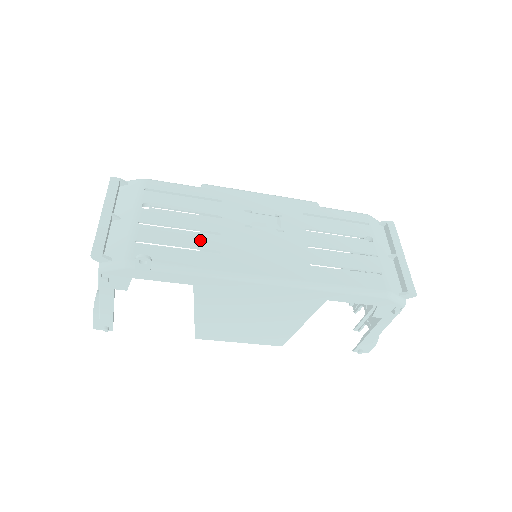
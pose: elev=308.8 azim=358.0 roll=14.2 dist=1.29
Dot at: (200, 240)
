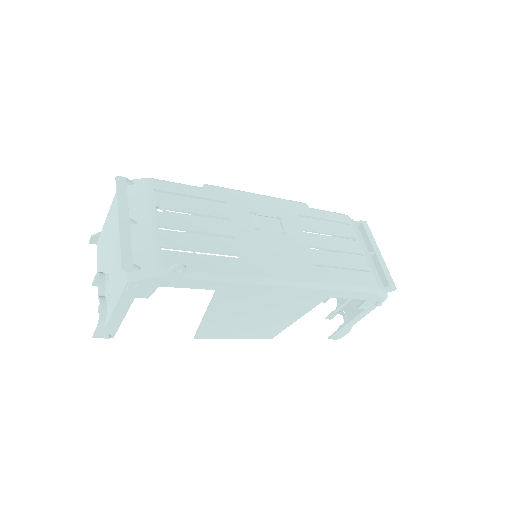
Dot at: (220, 245)
